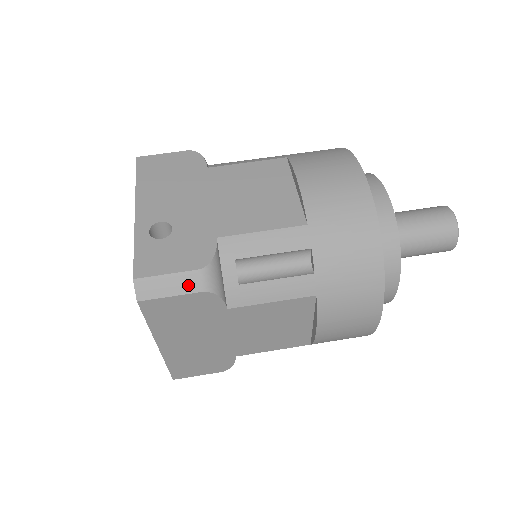
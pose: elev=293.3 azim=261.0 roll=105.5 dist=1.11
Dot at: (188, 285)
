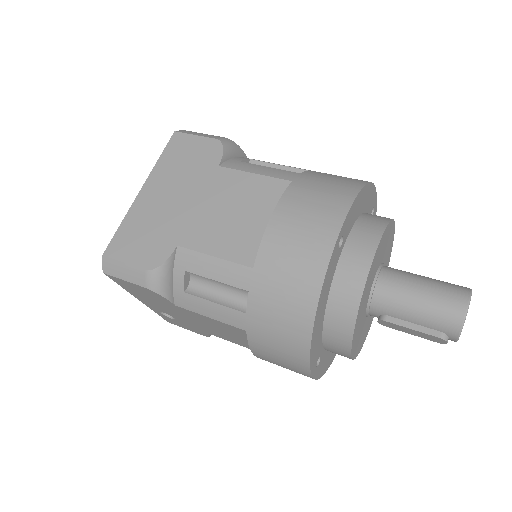
Dot at: (212, 137)
